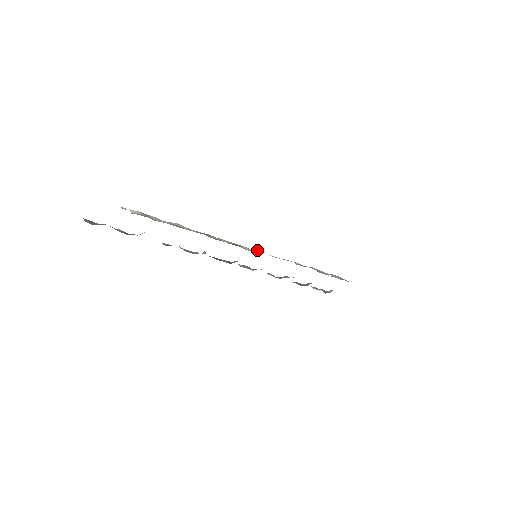
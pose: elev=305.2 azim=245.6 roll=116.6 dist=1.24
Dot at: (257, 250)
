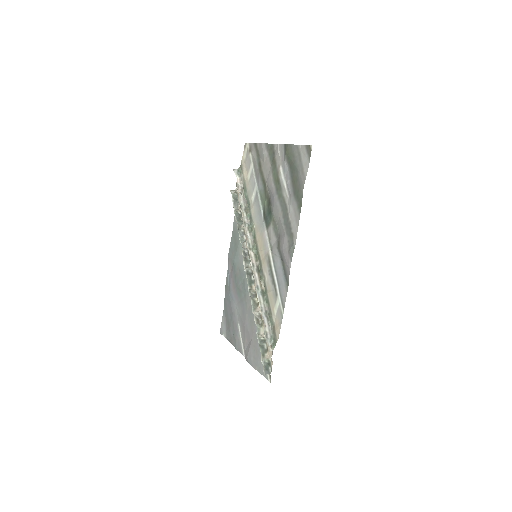
Dot at: (251, 252)
